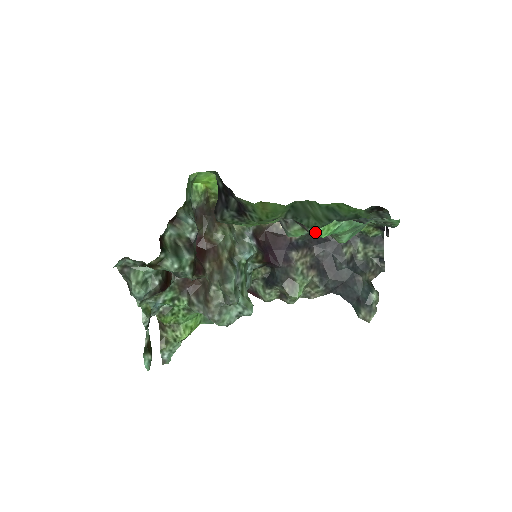
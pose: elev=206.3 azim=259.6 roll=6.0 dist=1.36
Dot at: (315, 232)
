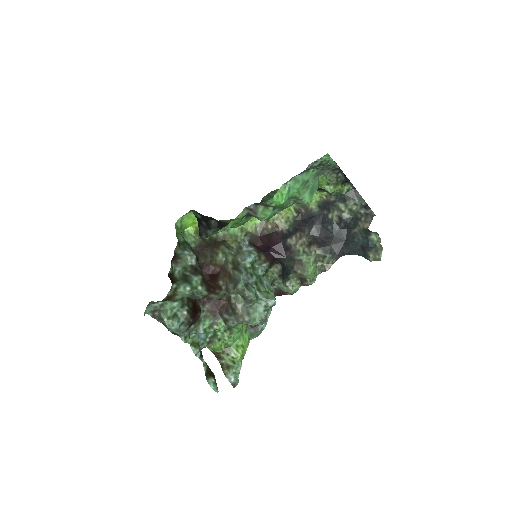
Dot at: (273, 202)
